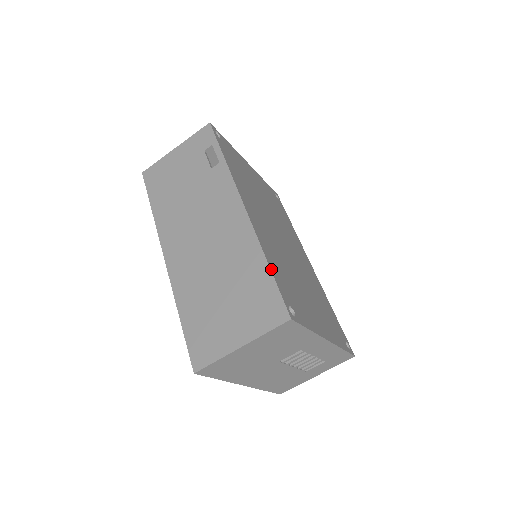
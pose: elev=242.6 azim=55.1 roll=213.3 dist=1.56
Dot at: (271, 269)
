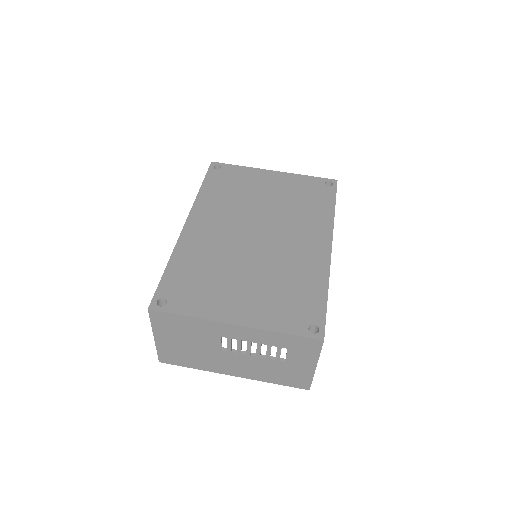
Dot at: (166, 271)
